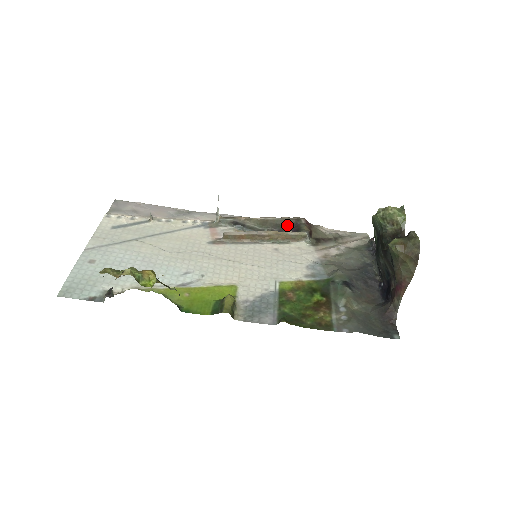
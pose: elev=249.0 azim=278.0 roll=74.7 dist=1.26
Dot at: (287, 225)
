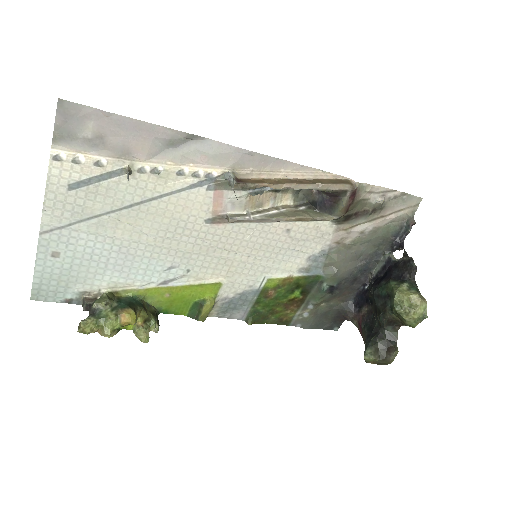
Dot at: (325, 191)
